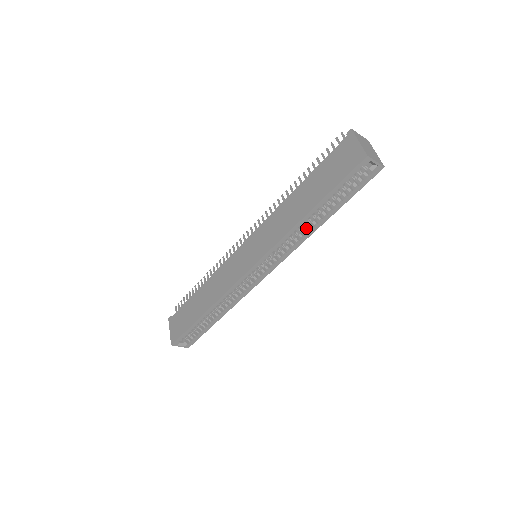
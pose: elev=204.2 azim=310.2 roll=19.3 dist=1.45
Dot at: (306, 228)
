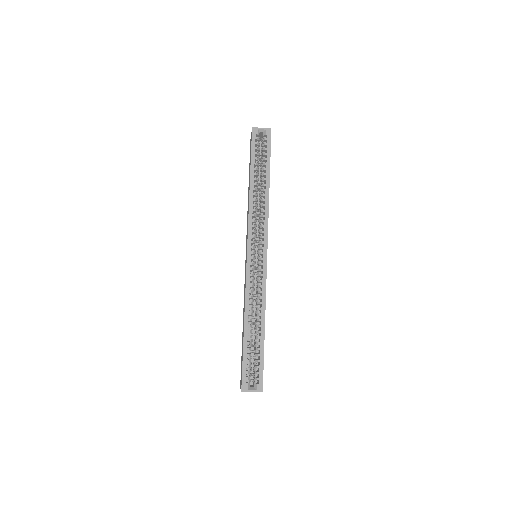
Dot at: (263, 200)
